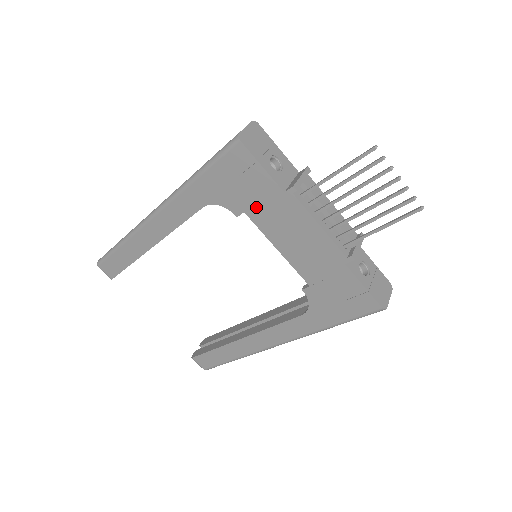
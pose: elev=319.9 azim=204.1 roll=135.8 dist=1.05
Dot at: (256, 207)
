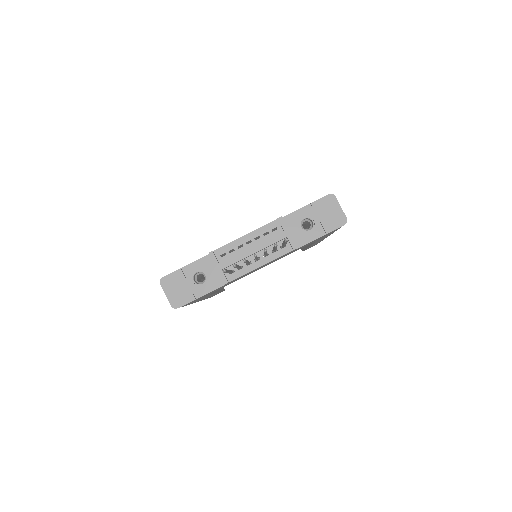
Dot at: occluded
